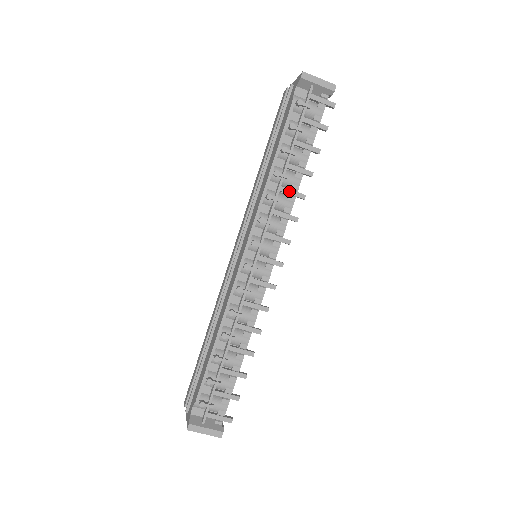
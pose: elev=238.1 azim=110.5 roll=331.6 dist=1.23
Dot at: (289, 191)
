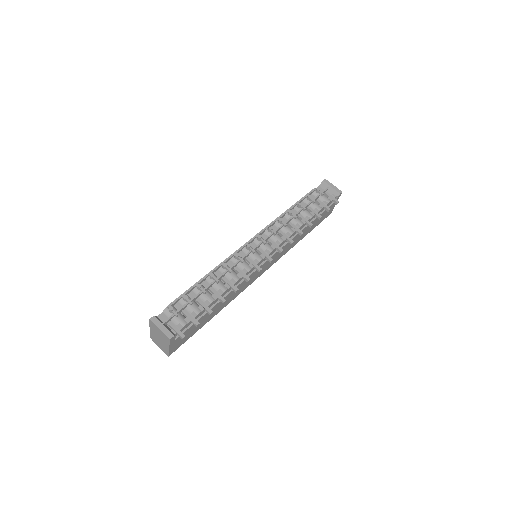
Dot at: (294, 226)
